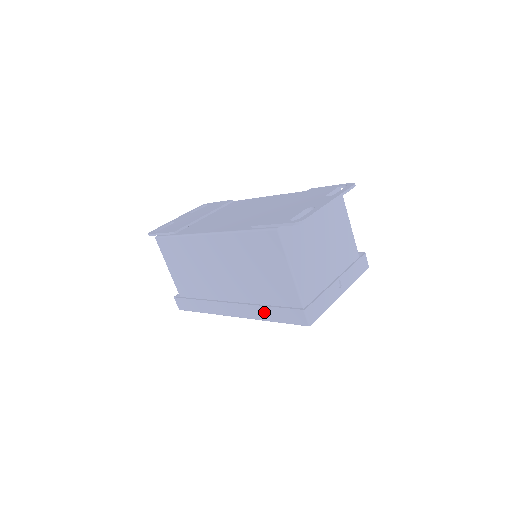
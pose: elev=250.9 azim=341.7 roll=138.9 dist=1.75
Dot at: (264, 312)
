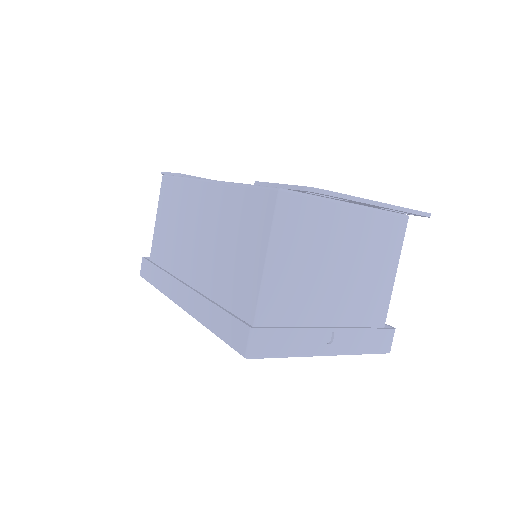
Dot at: (208, 312)
